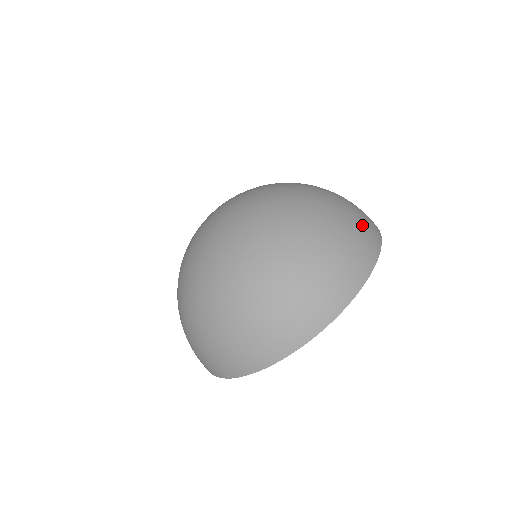
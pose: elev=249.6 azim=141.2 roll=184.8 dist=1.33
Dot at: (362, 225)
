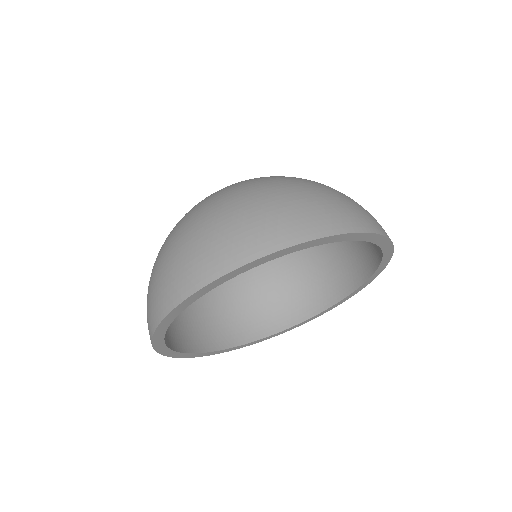
Dot at: (328, 206)
